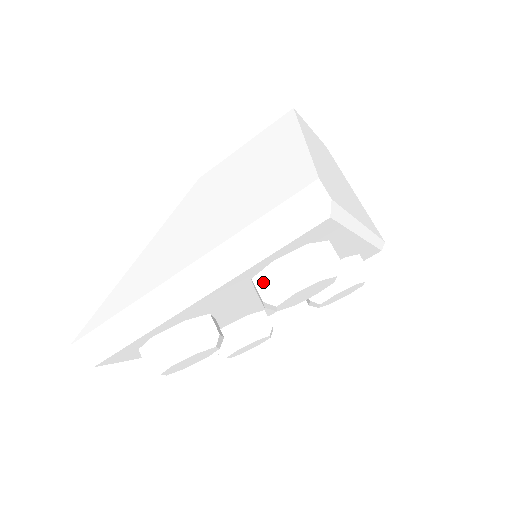
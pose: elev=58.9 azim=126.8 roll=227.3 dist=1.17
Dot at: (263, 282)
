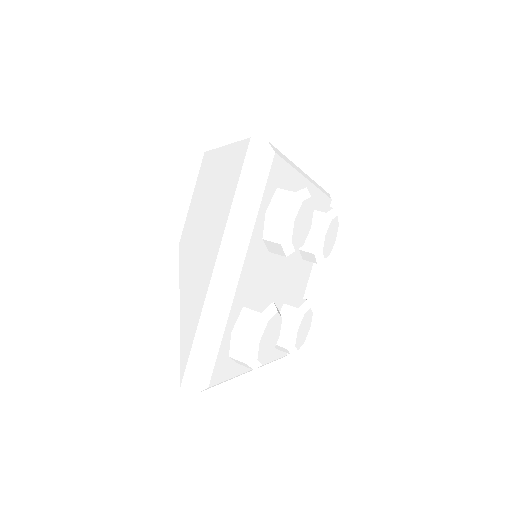
Dot at: (271, 232)
